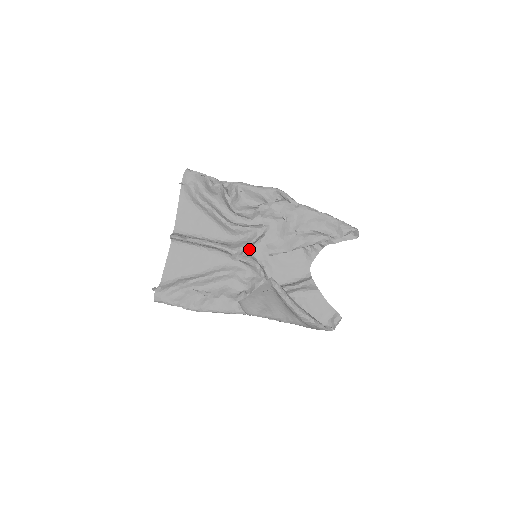
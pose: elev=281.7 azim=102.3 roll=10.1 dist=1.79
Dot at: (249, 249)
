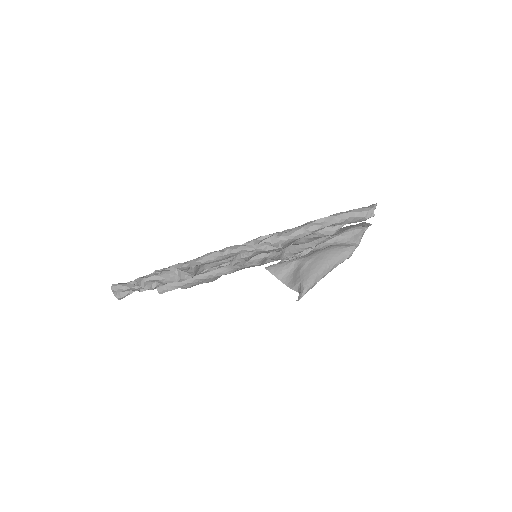
Dot at: occluded
